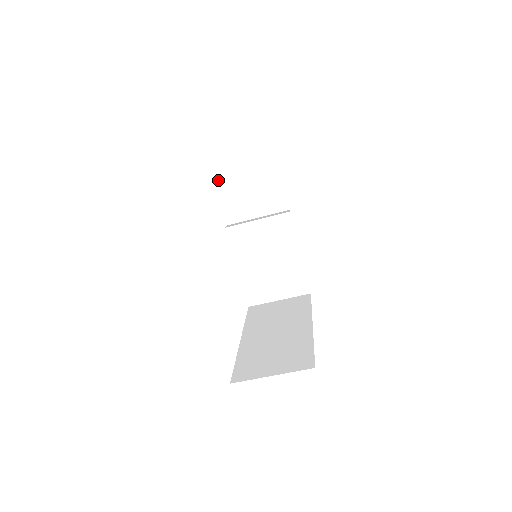
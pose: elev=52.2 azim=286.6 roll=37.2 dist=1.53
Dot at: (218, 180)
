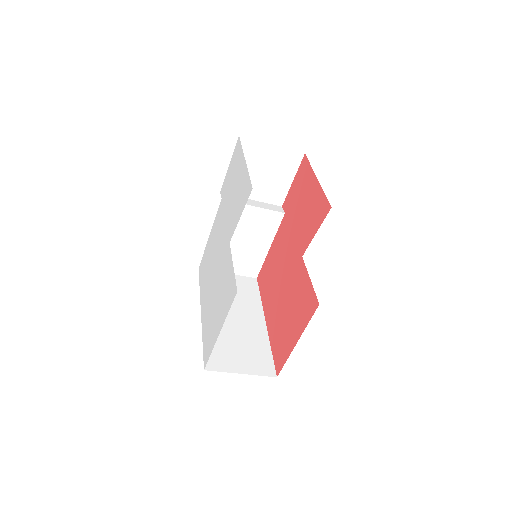
Dot at: occluded
